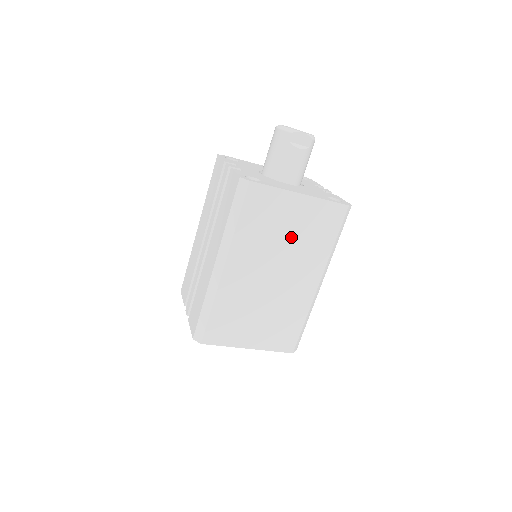
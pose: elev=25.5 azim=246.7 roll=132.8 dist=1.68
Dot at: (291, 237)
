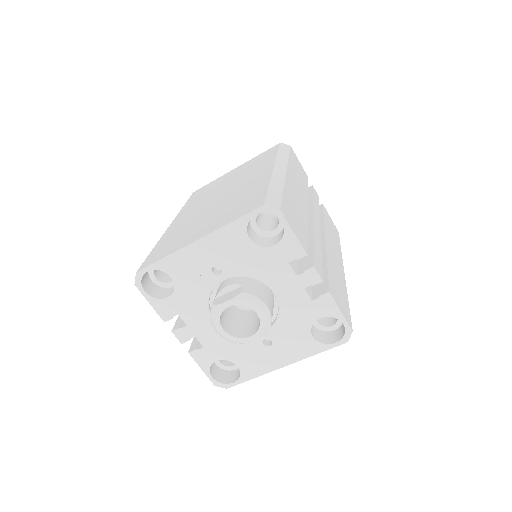
Dot at: (232, 179)
